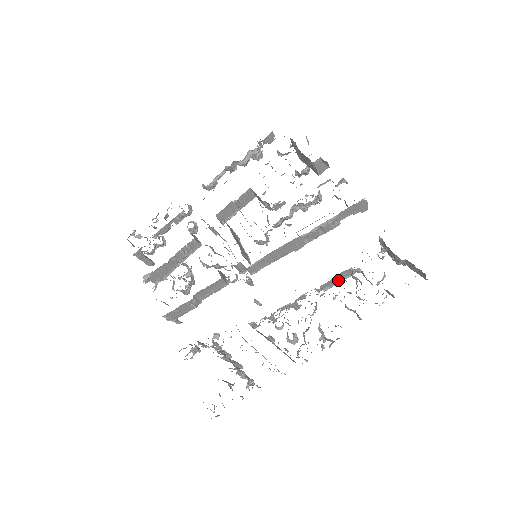
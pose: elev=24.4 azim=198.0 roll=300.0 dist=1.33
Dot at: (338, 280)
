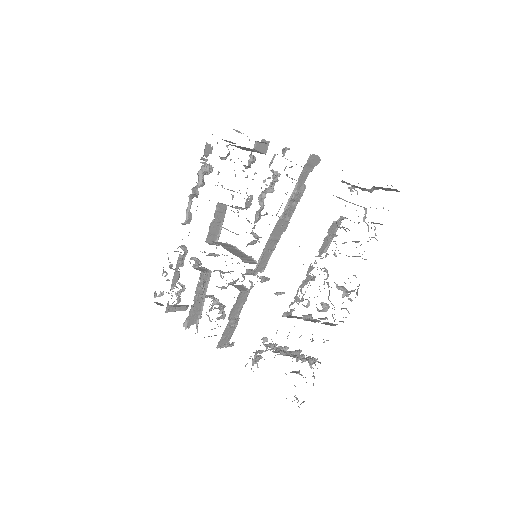
Dot at: (330, 237)
